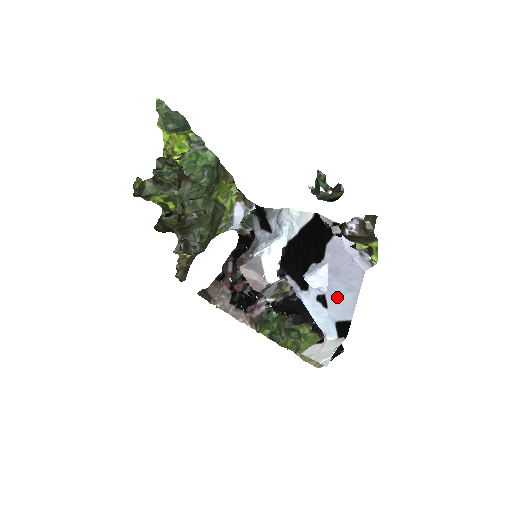
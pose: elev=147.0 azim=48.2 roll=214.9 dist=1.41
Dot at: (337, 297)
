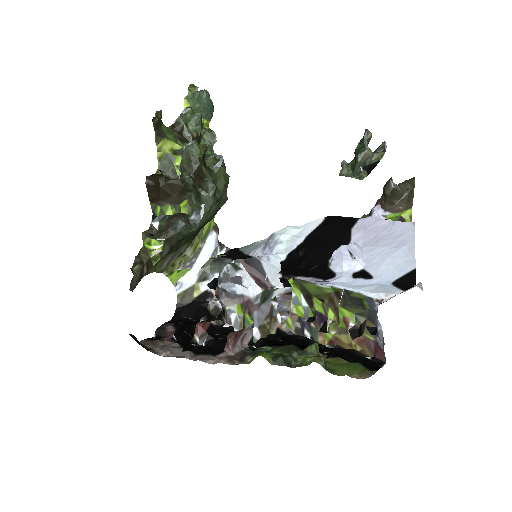
Dot at: (385, 260)
